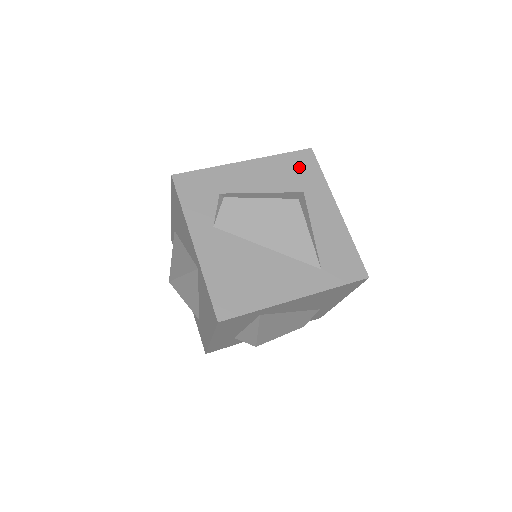
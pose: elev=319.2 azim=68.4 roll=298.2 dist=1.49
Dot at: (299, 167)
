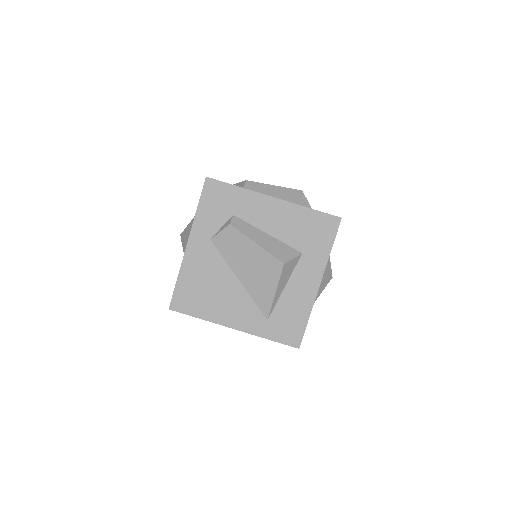
Dot at: (316, 229)
